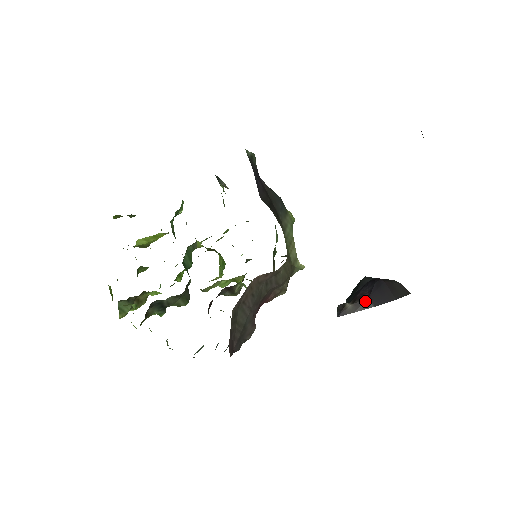
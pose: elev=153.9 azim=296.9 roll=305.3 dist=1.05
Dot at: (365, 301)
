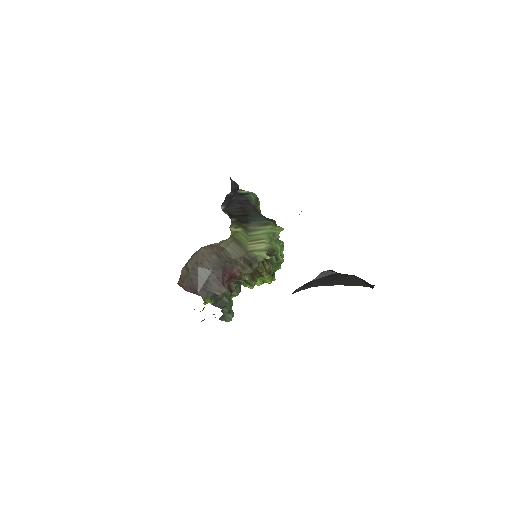
Dot at: (309, 283)
